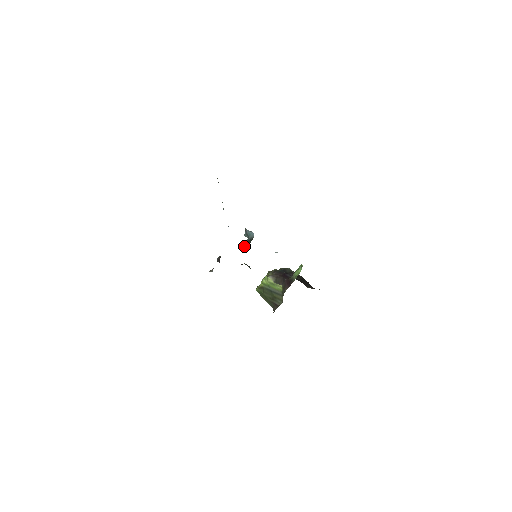
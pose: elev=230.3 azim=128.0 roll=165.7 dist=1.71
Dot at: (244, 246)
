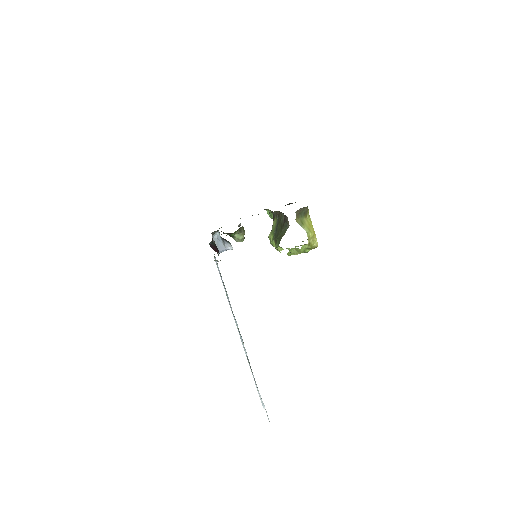
Dot at: (222, 238)
